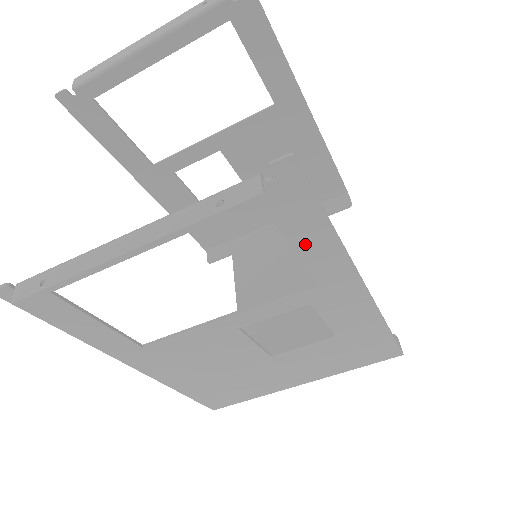
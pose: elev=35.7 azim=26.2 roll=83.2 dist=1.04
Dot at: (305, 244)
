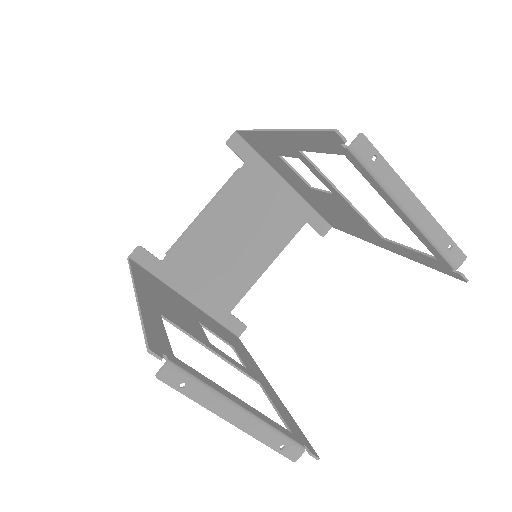
Dot at: occluded
